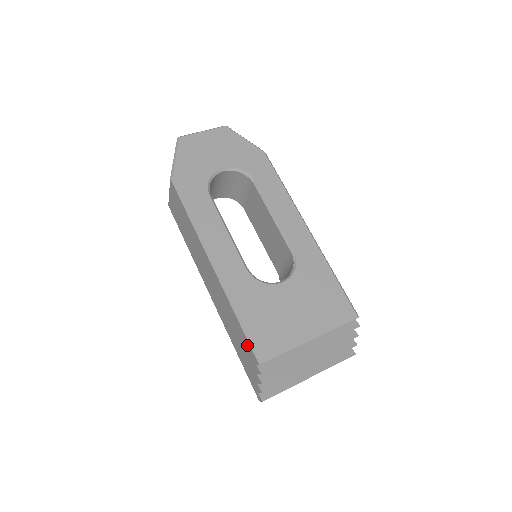
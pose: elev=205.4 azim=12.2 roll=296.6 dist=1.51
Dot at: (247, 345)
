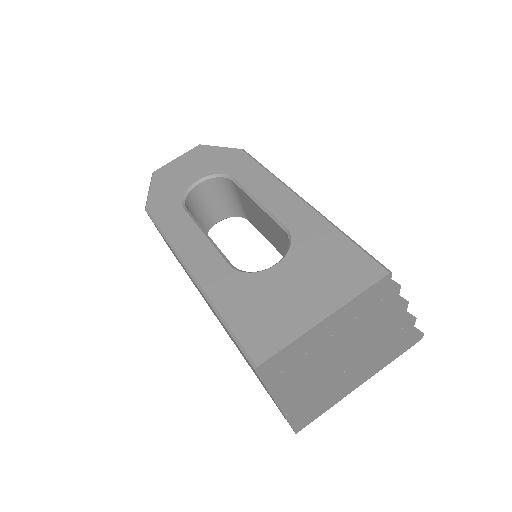
Dot at: (242, 353)
